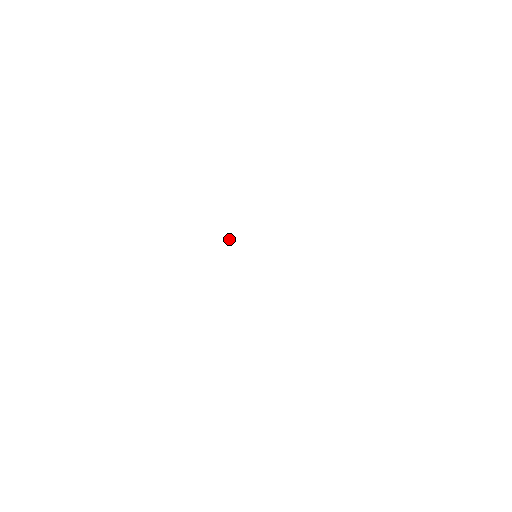
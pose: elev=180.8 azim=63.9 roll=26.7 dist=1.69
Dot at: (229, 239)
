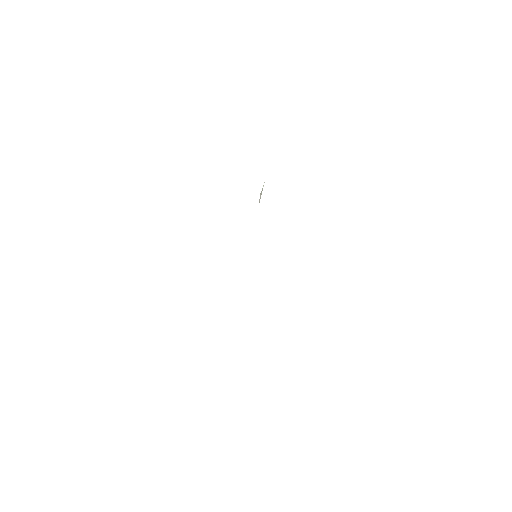
Dot at: (260, 194)
